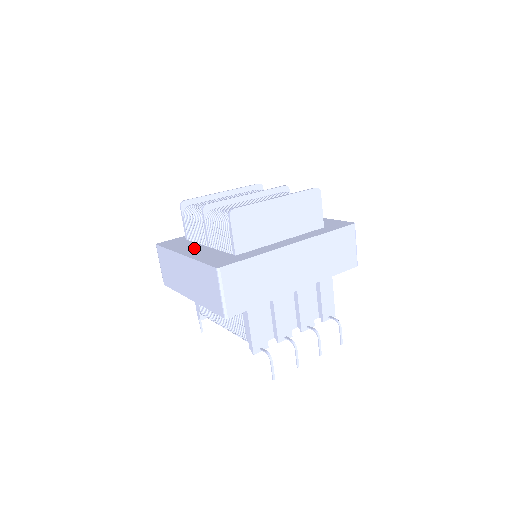
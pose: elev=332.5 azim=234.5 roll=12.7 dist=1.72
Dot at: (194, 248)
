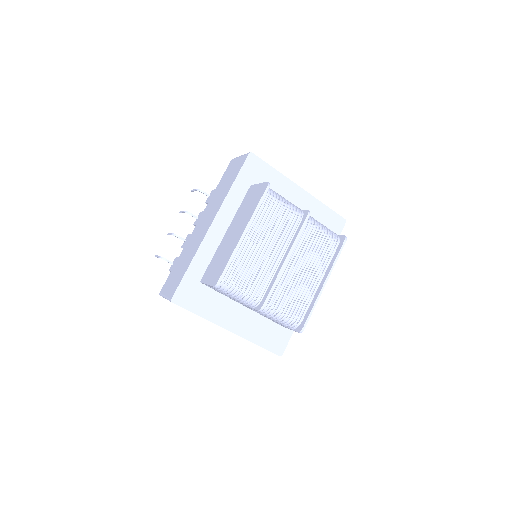
Dot at: (230, 312)
